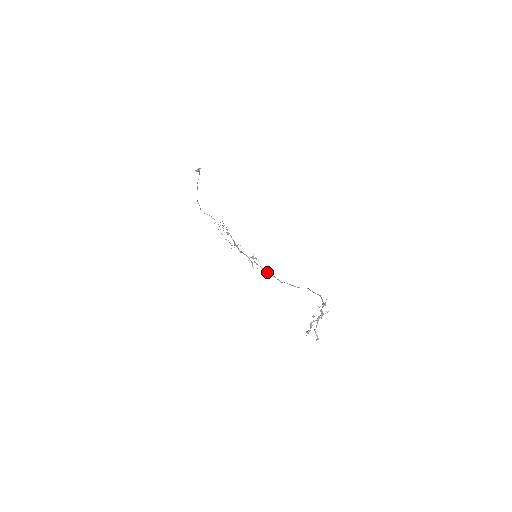
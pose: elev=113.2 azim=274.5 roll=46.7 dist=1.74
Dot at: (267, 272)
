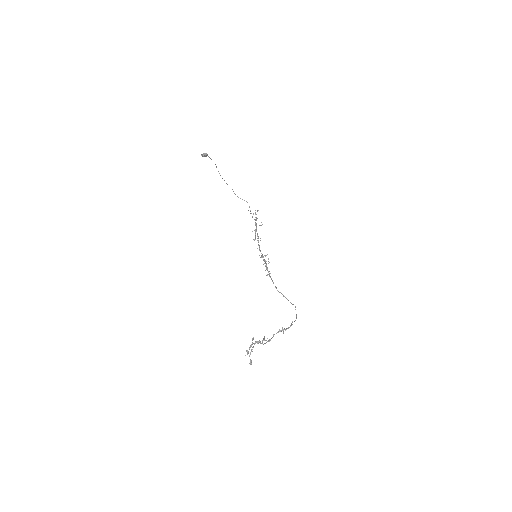
Dot at: (269, 275)
